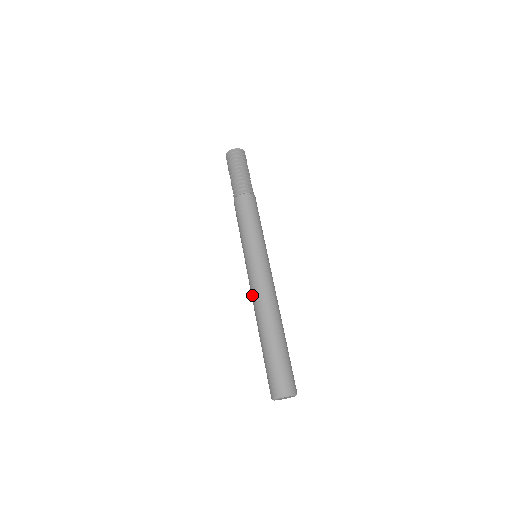
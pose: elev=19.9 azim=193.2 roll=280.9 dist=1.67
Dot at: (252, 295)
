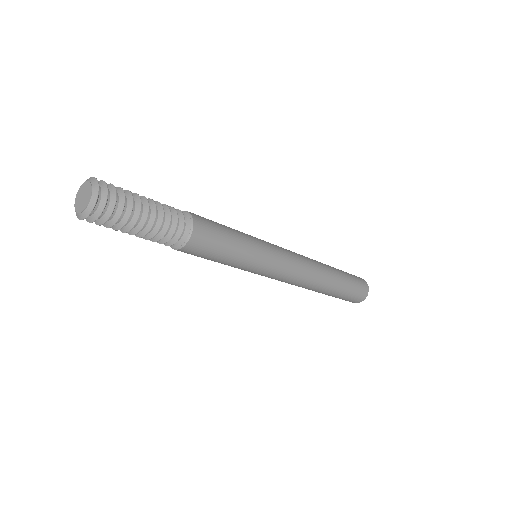
Dot at: occluded
